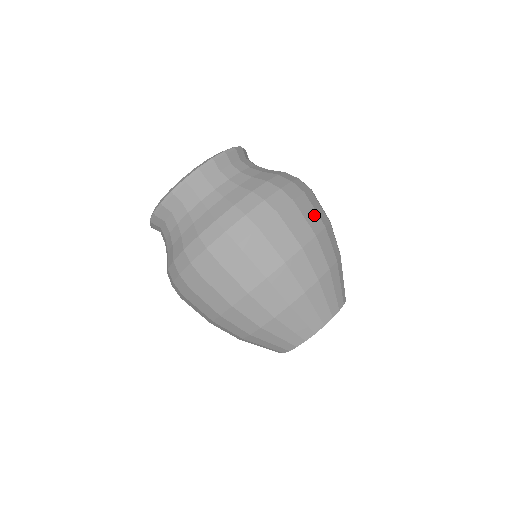
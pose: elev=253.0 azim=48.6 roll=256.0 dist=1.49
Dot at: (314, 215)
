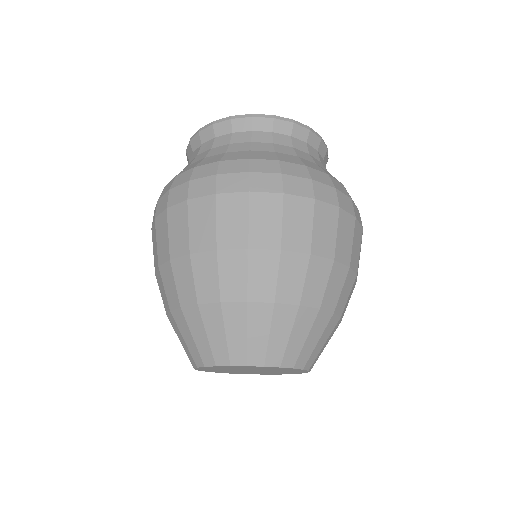
Dot at: (358, 253)
